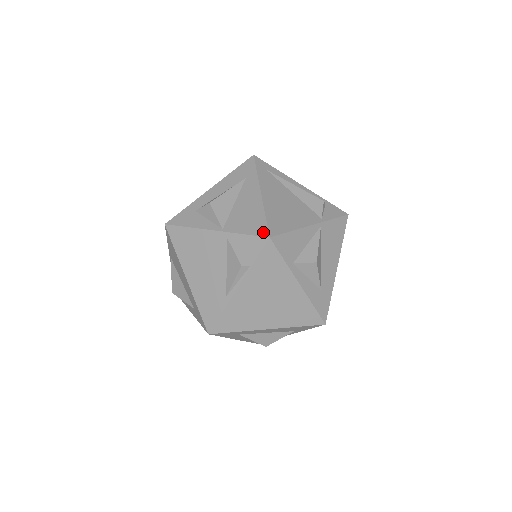
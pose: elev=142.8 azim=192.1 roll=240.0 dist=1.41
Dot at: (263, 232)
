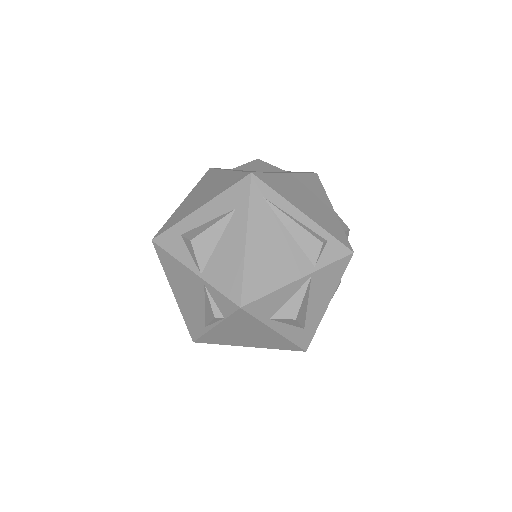
Dot at: (236, 298)
